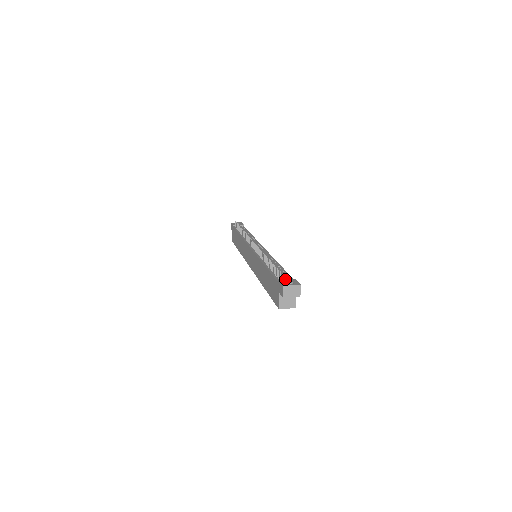
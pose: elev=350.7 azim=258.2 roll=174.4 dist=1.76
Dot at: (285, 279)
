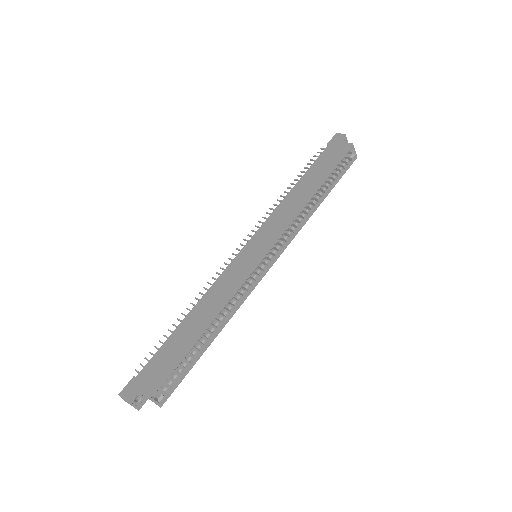
Dot at: occluded
